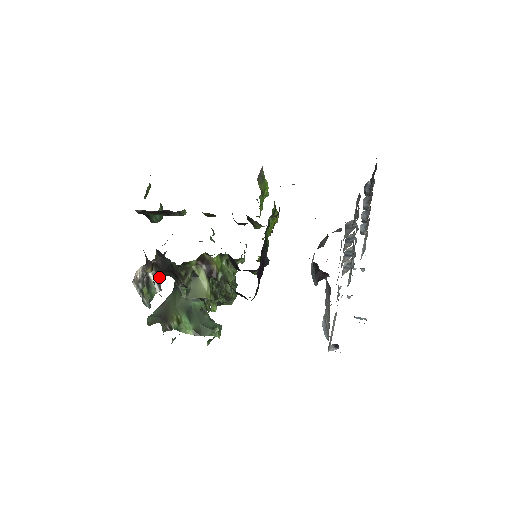
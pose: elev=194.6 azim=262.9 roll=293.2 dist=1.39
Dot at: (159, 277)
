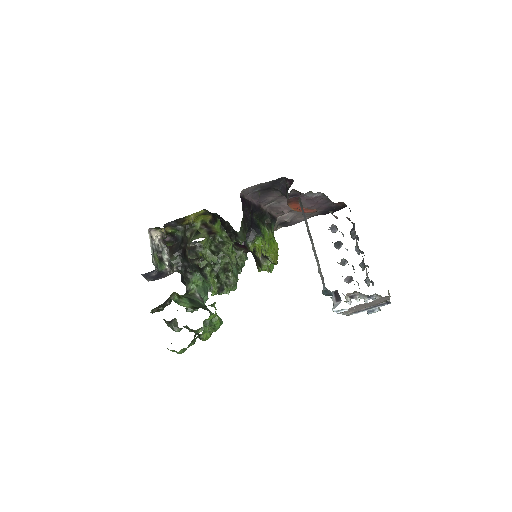
Dot at: (172, 265)
